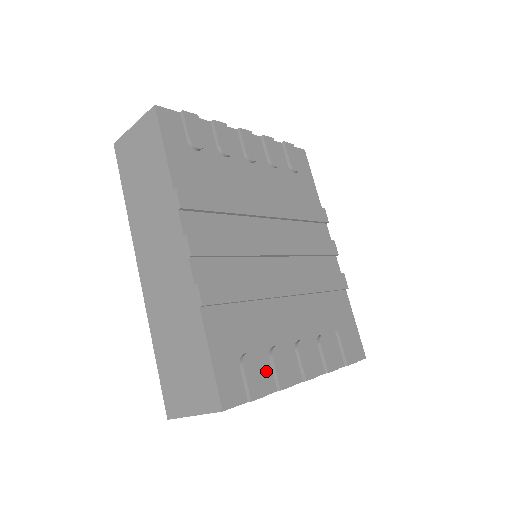
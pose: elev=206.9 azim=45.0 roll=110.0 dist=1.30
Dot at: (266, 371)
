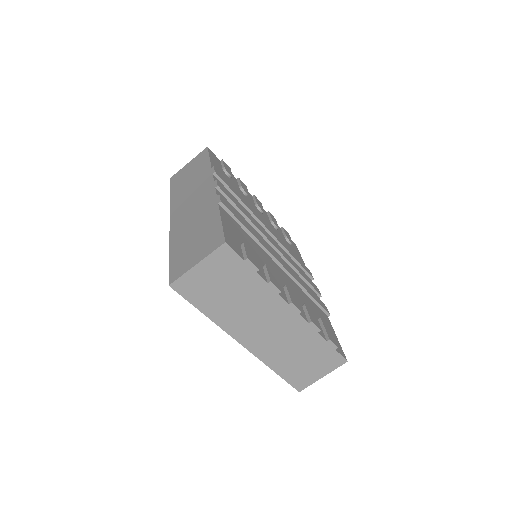
Dot at: (260, 268)
